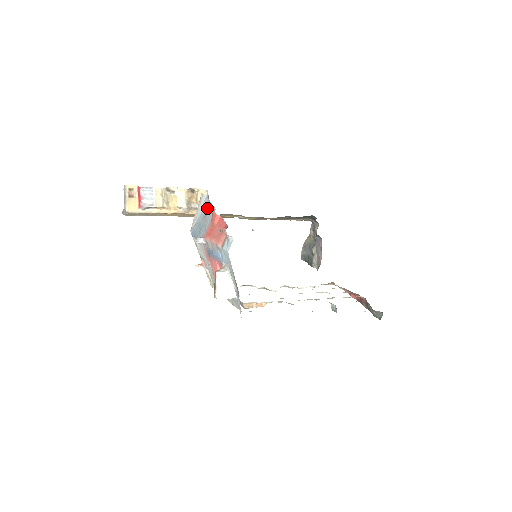
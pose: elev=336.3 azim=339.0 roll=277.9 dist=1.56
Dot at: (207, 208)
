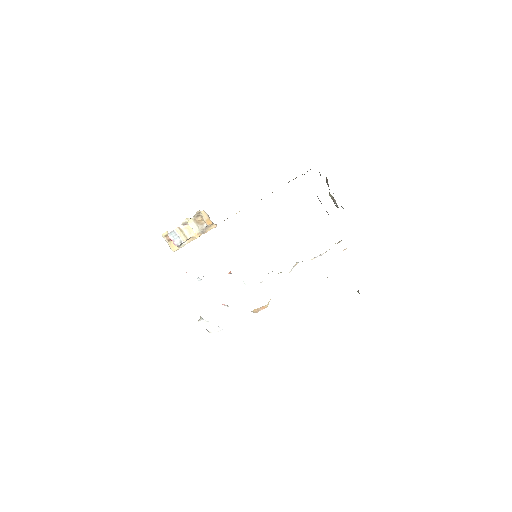
Dot at: occluded
